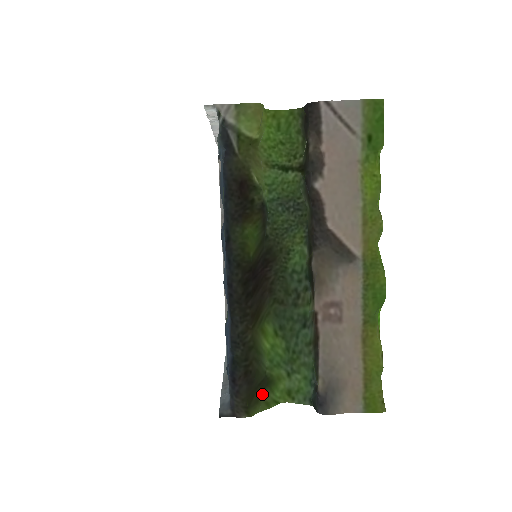
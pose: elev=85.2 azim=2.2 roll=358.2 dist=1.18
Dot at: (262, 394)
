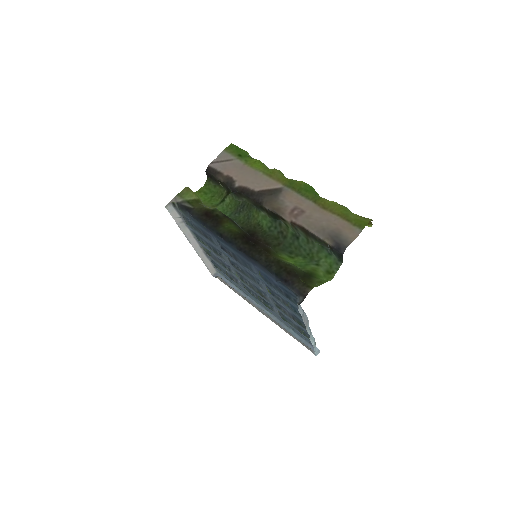
Dot at: (311, 280)
